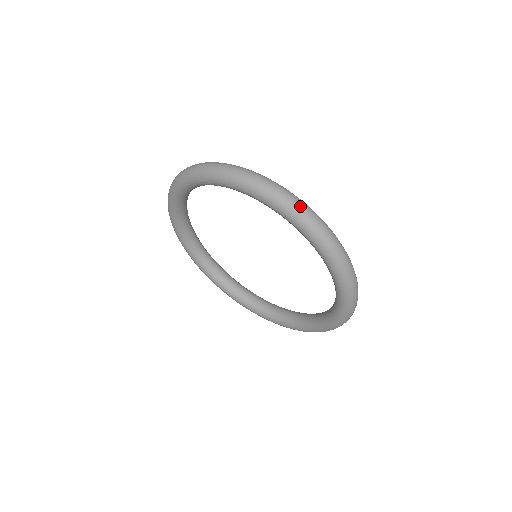
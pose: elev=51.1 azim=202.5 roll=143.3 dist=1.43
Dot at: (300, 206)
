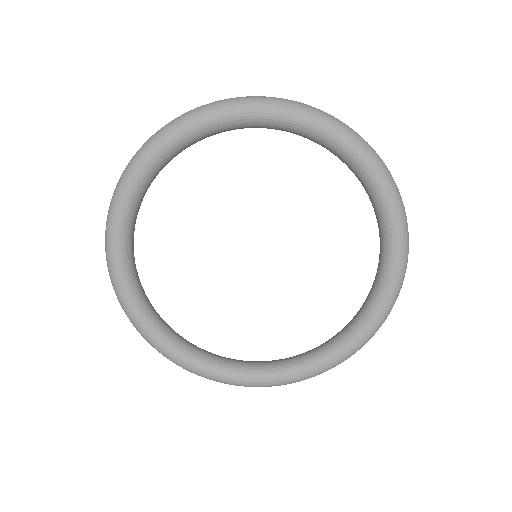
Dot at: (408, 238)
